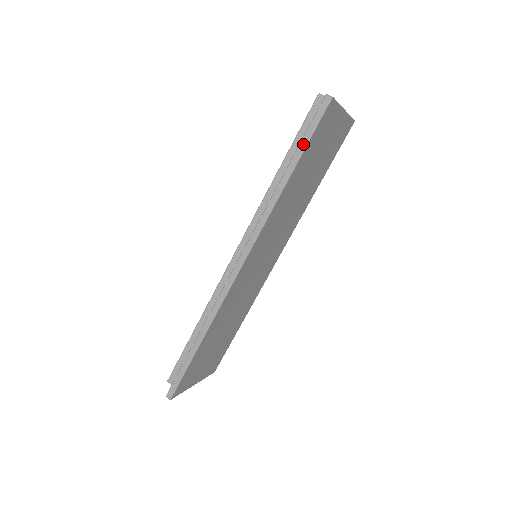
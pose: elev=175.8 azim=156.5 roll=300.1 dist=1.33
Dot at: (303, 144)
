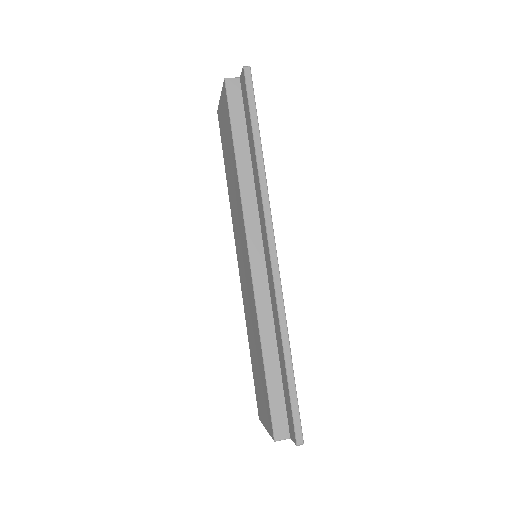
Dot at: (253, 114)
